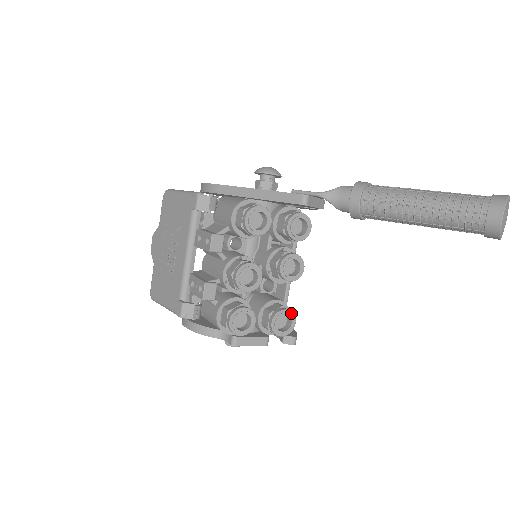
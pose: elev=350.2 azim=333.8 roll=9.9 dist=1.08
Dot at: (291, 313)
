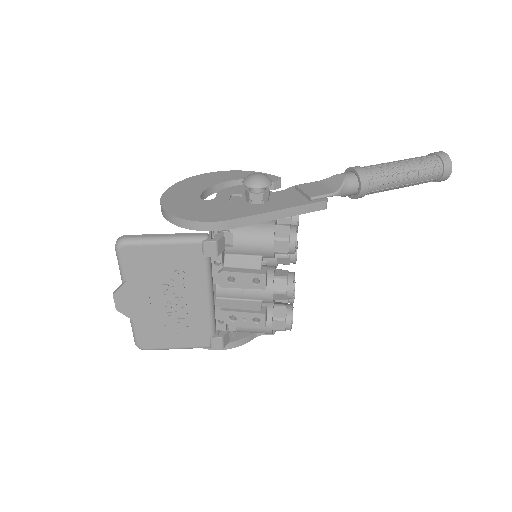
Dot at: occluded
